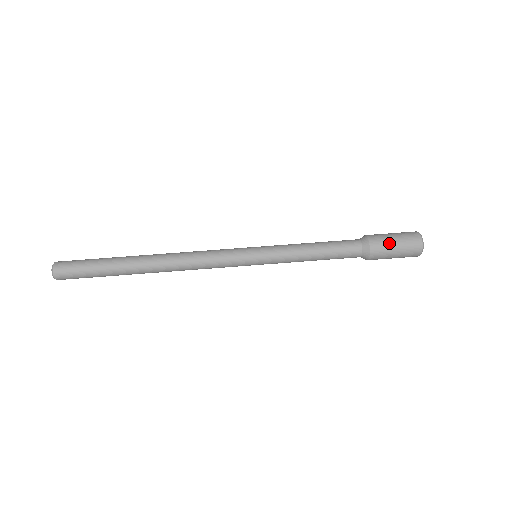
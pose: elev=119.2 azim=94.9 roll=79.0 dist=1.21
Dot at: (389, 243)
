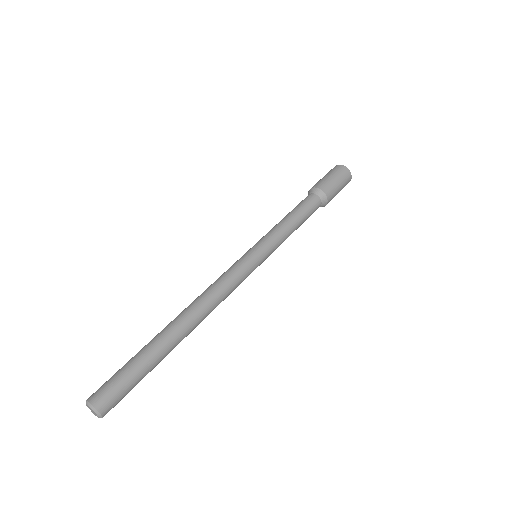
Dot at: (324, 179)
